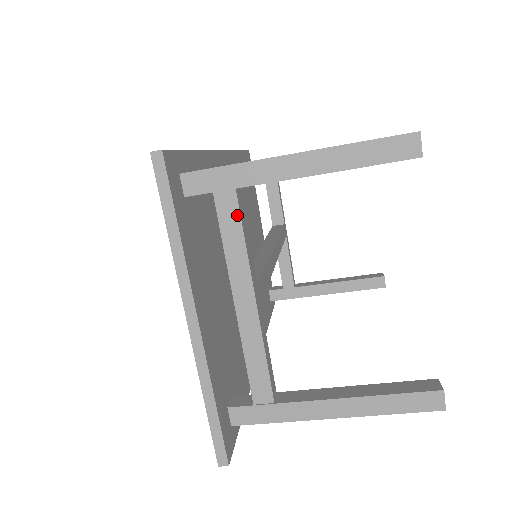
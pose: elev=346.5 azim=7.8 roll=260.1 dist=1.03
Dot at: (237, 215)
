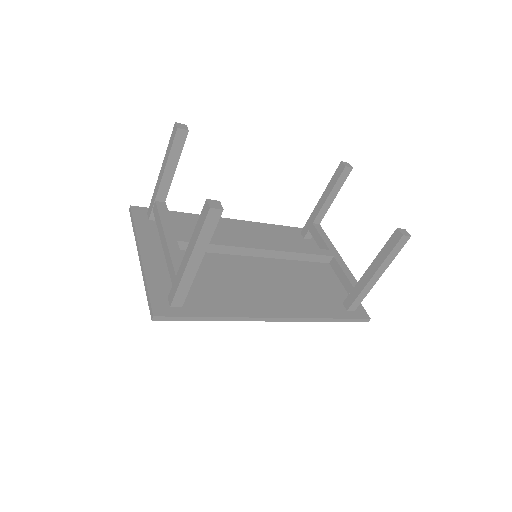
Dot at: (157, 209)
